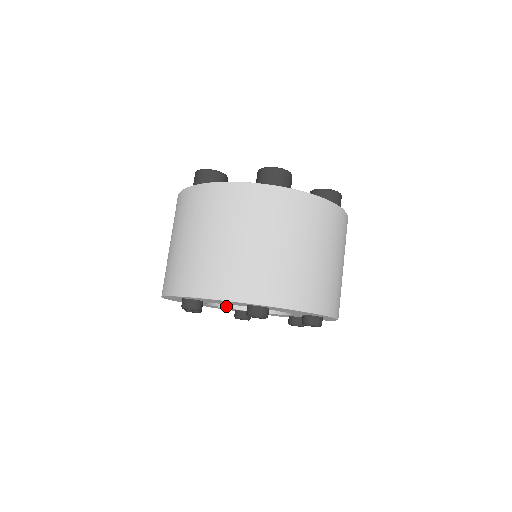
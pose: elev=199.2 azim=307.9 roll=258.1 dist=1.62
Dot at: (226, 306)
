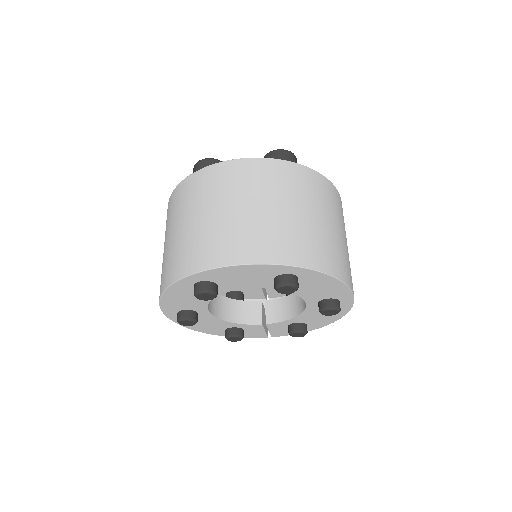
Dot at: occluded
